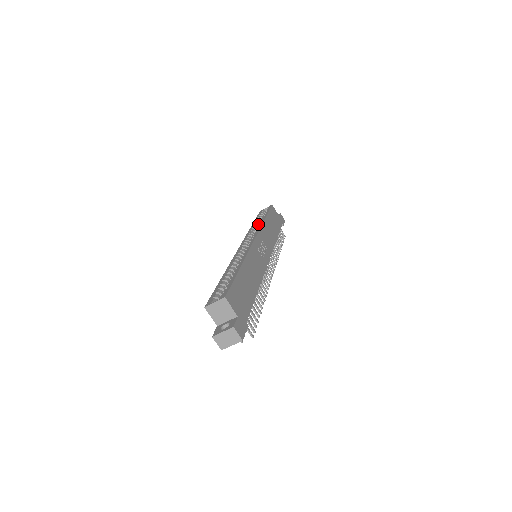
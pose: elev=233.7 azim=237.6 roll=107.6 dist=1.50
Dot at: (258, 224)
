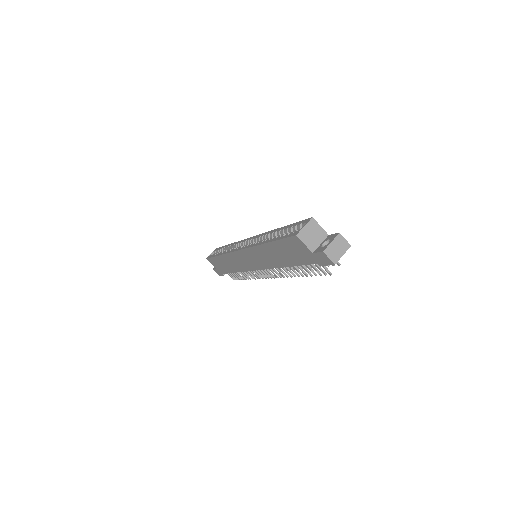
Dot at: occluded
